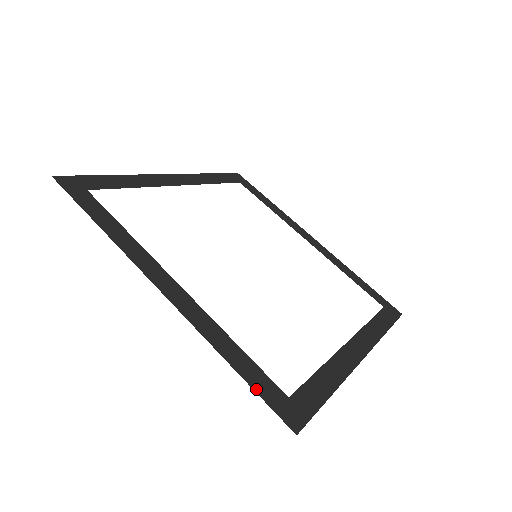
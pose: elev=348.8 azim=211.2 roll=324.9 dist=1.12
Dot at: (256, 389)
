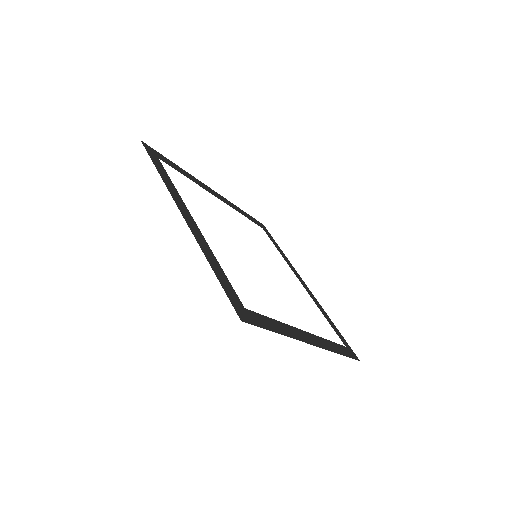
Dot at: (224, 288)
